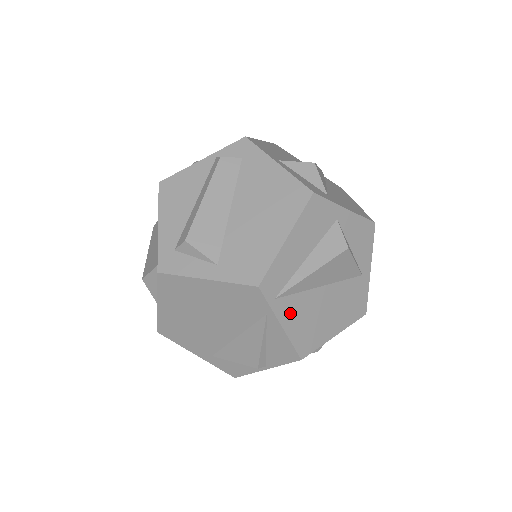
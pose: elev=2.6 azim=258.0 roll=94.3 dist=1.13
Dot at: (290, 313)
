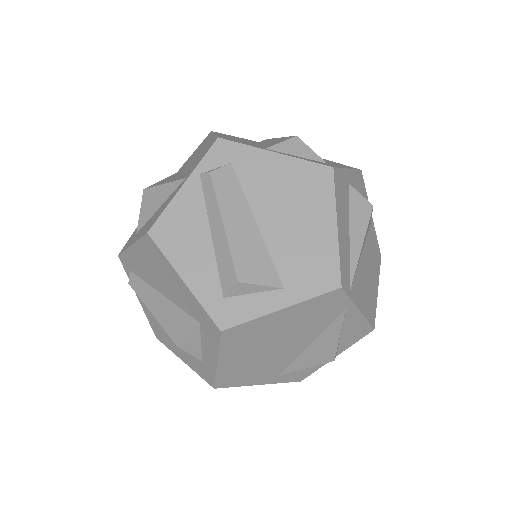
Dot at: (359, 294)
